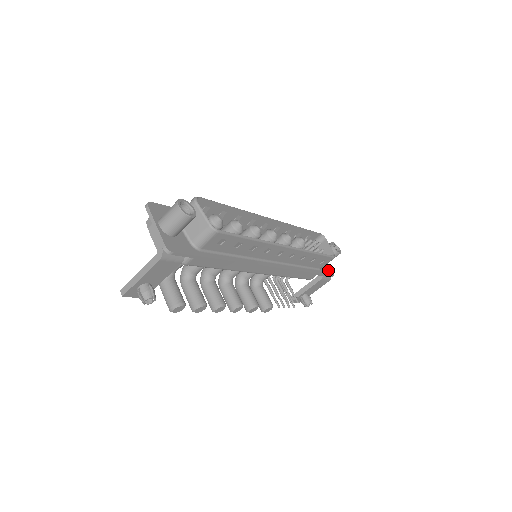
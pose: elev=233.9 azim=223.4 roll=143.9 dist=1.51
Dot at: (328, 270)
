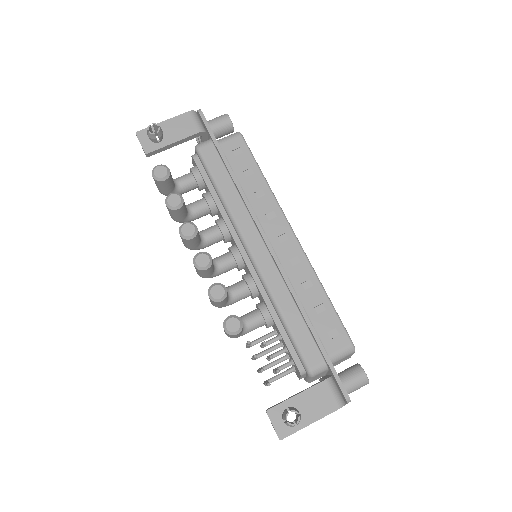
Dot at: occluded
